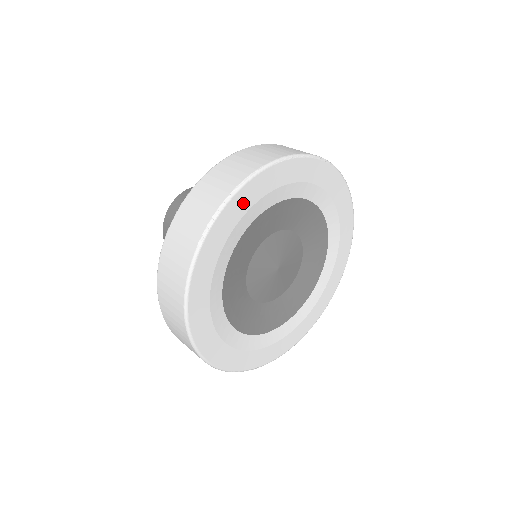
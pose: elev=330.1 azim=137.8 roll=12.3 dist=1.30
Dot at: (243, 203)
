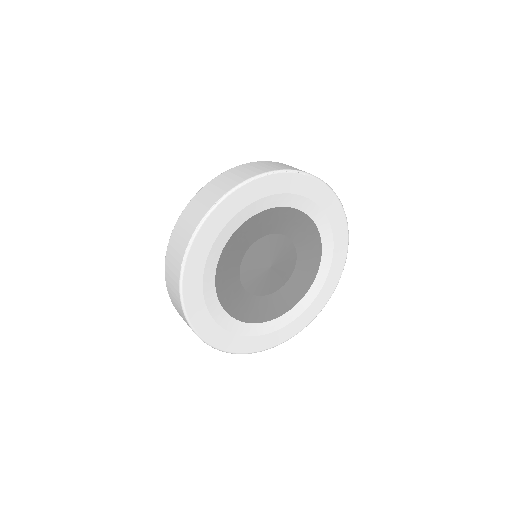
Dot at: (214, 226)
